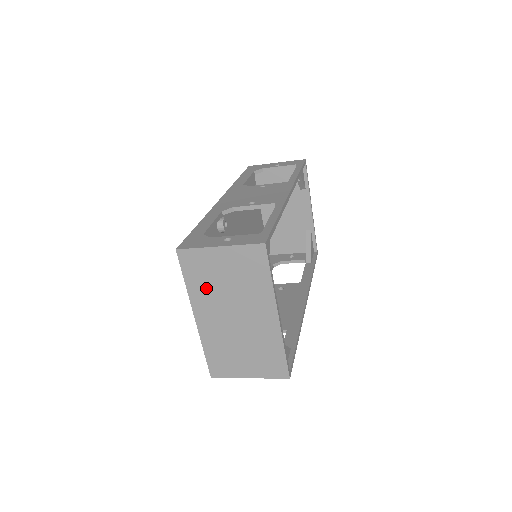
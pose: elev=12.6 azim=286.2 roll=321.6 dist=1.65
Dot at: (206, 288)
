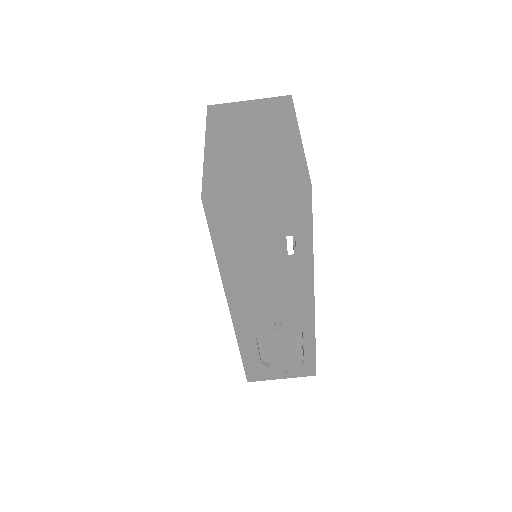
Dot at: (227, 124)
